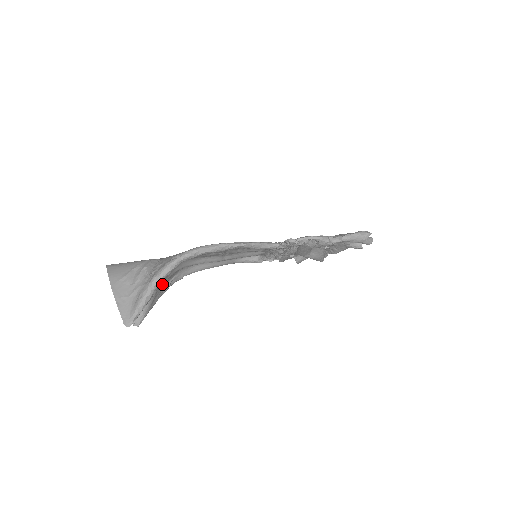
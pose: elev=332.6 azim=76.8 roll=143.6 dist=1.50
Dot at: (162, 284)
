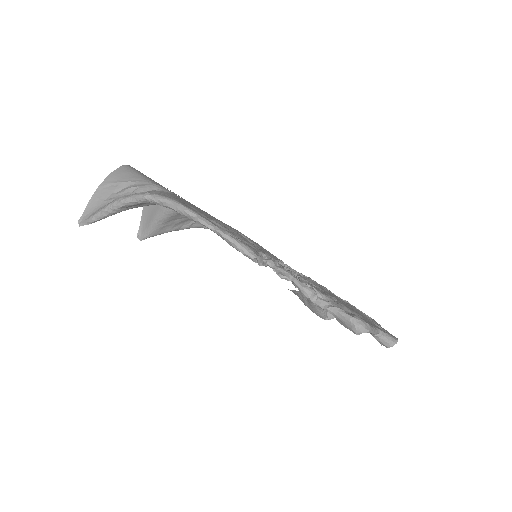
Dot at: (177, 219)
